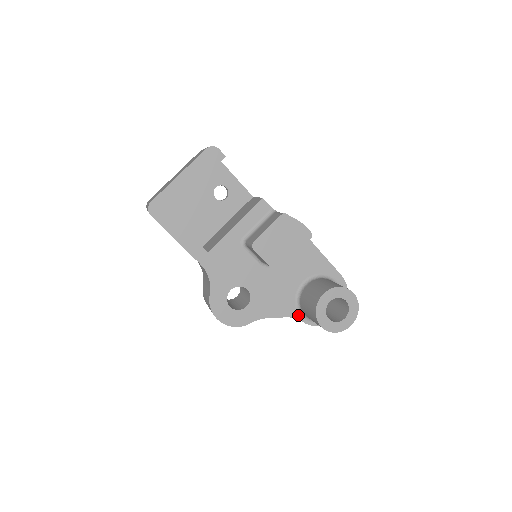
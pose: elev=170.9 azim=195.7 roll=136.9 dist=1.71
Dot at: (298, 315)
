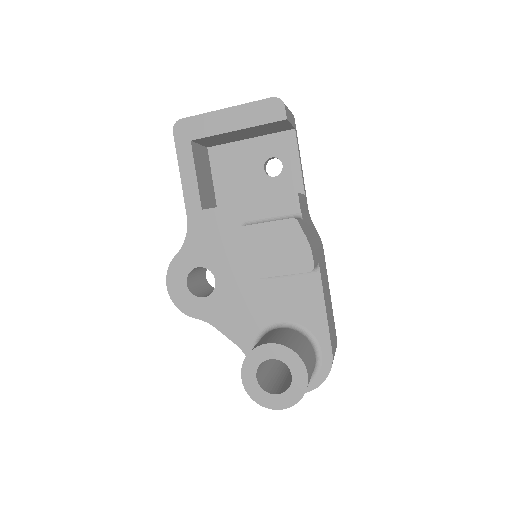
Dot at: occluded
